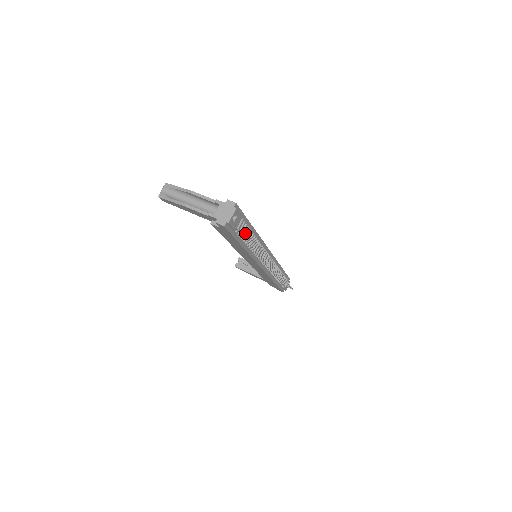
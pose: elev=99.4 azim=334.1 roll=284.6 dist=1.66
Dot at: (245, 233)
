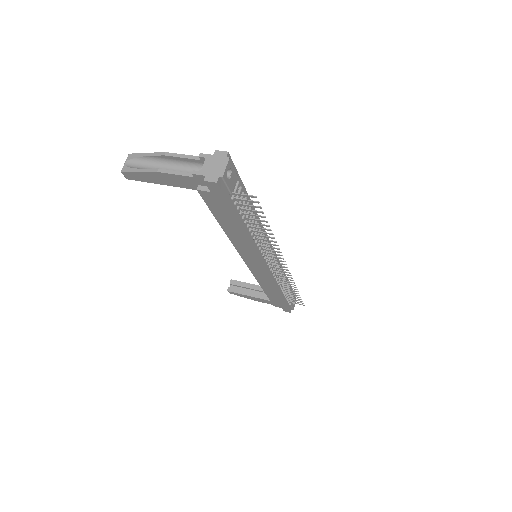
Dot at: occluded
